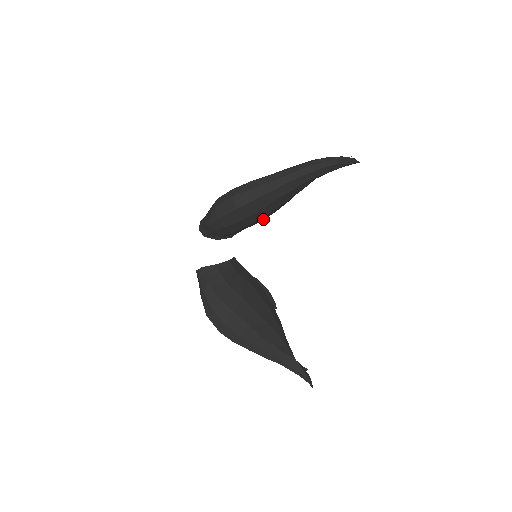
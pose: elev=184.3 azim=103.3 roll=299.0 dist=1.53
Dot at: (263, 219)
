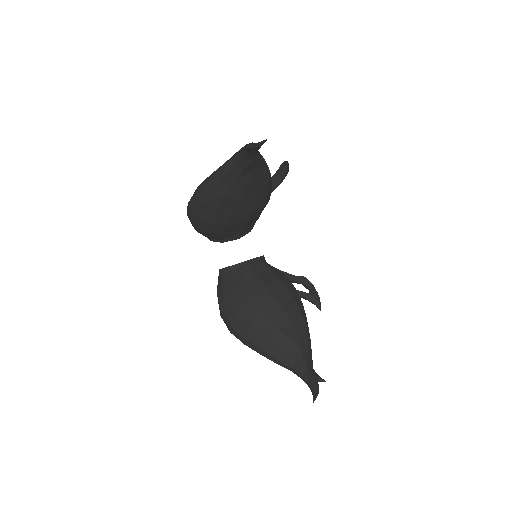
Dot at: (246, 218)
